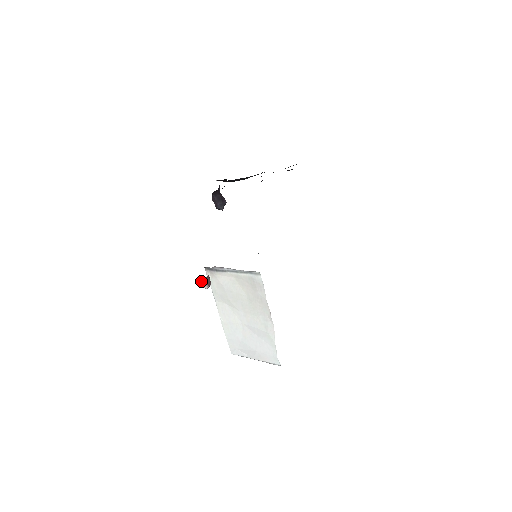
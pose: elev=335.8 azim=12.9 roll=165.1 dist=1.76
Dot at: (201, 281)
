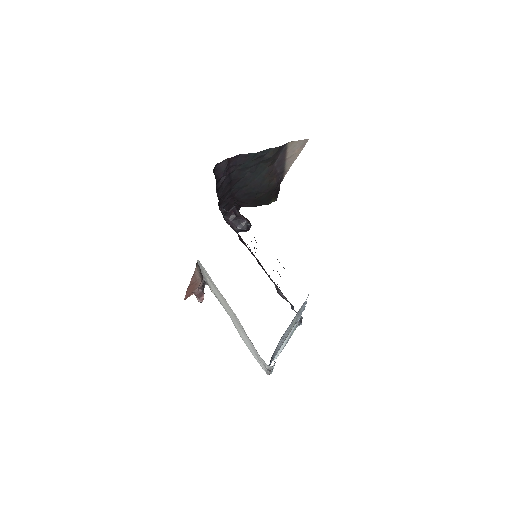
Dot at: occluded
